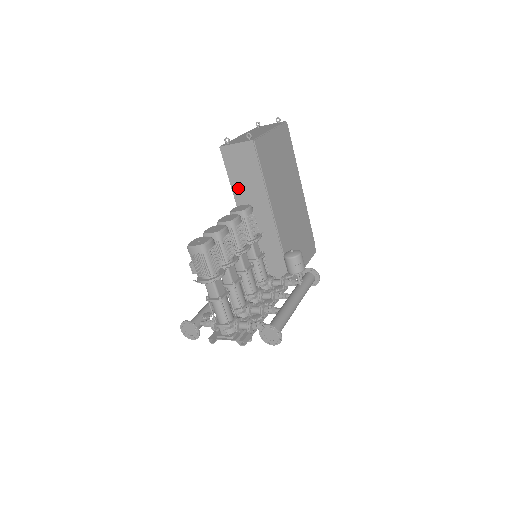
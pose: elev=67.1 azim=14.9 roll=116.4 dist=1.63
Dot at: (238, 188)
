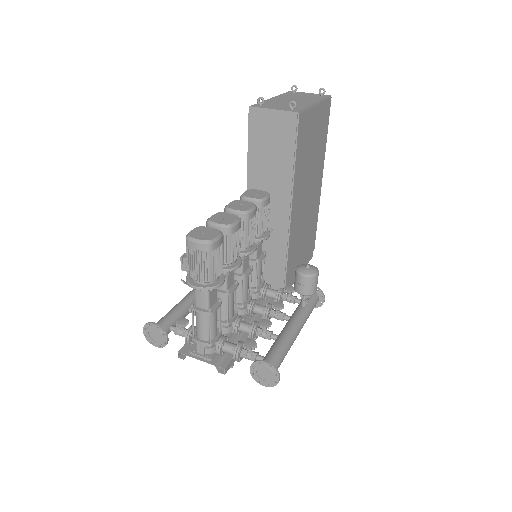
Dot at: (256, 166)
